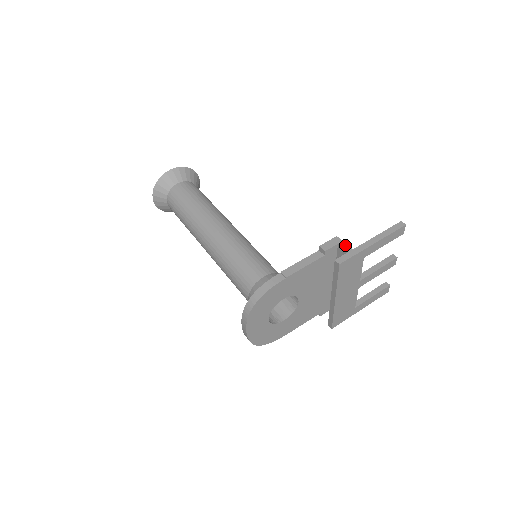
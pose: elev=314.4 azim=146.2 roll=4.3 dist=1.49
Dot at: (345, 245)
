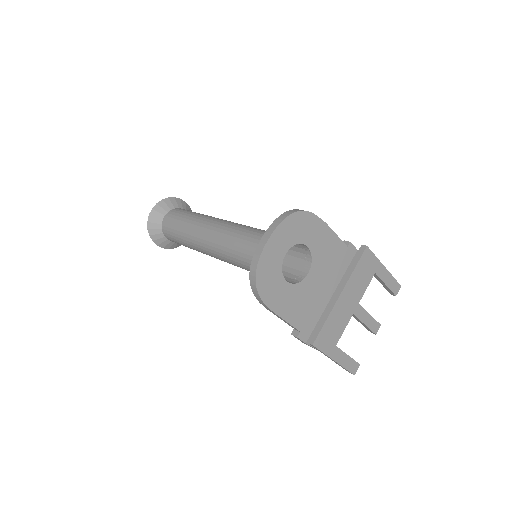
Dot at: occluded
